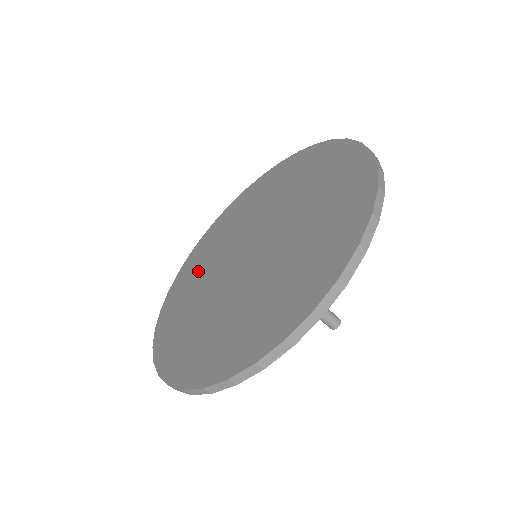
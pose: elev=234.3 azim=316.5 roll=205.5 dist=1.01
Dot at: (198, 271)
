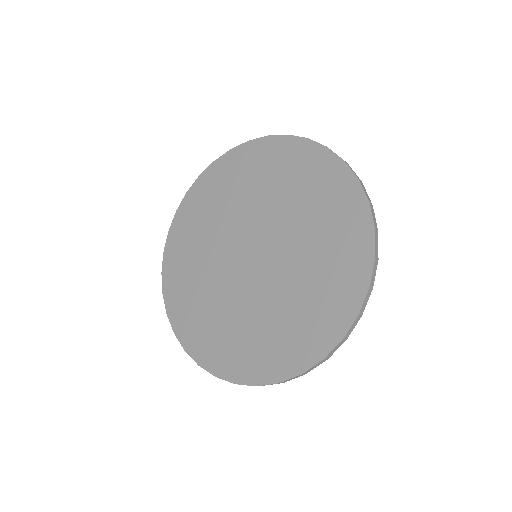
Dot at: (233, 189)
